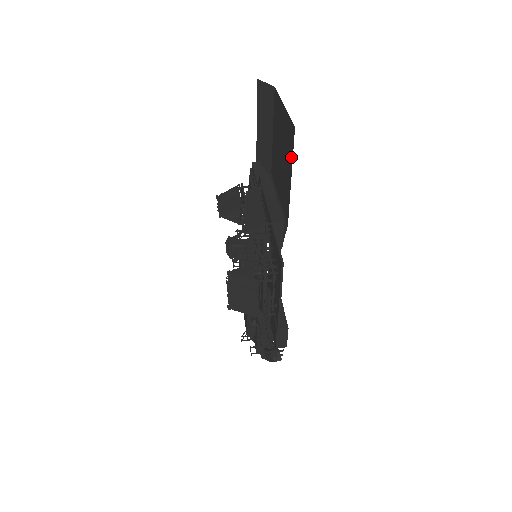
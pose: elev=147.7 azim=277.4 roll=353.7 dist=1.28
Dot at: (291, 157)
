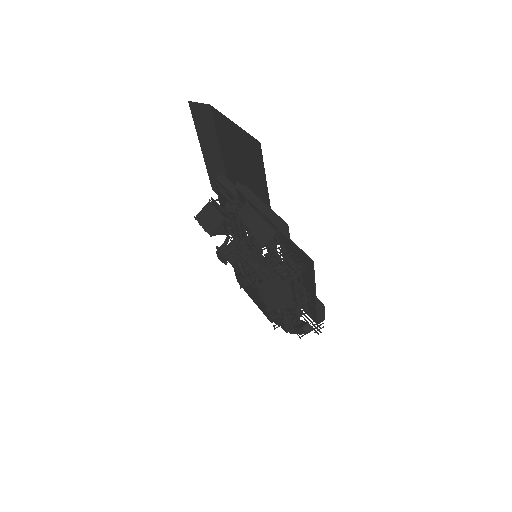
Dot at: (261, 166)
